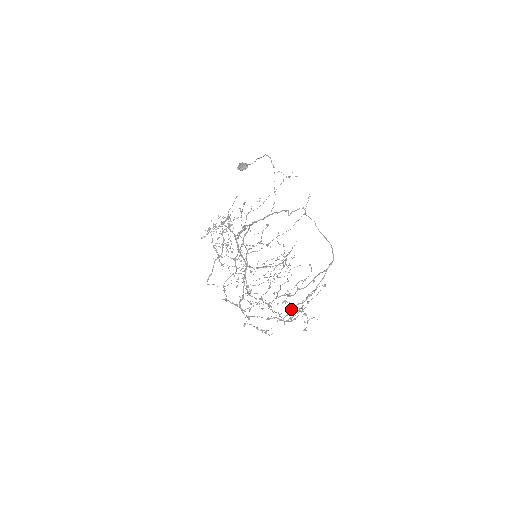
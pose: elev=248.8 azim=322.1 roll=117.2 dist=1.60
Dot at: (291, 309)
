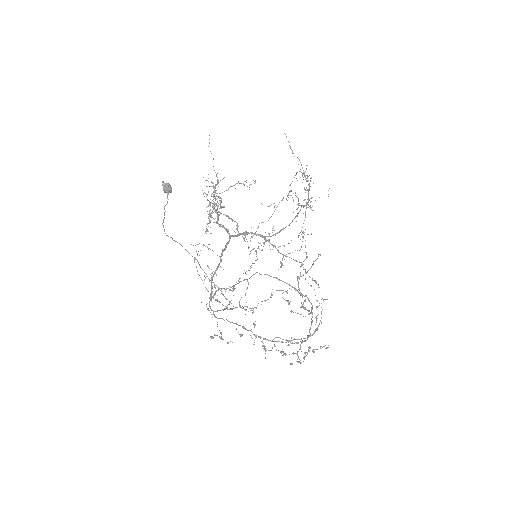
Dot at: occluded
